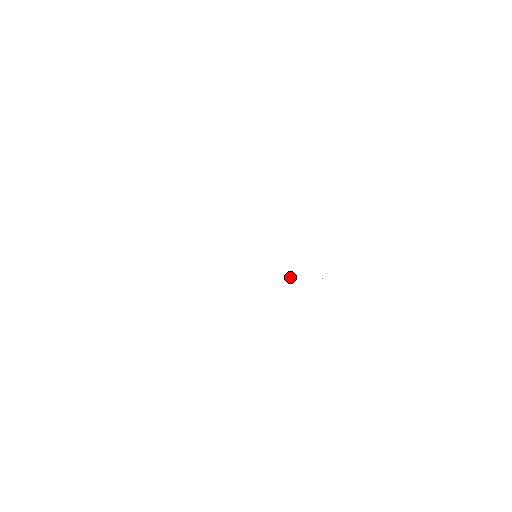
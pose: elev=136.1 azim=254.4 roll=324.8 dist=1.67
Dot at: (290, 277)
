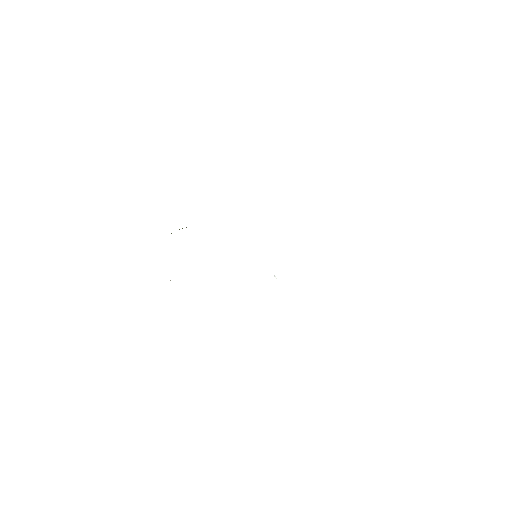
Dot at: (275, 276)
